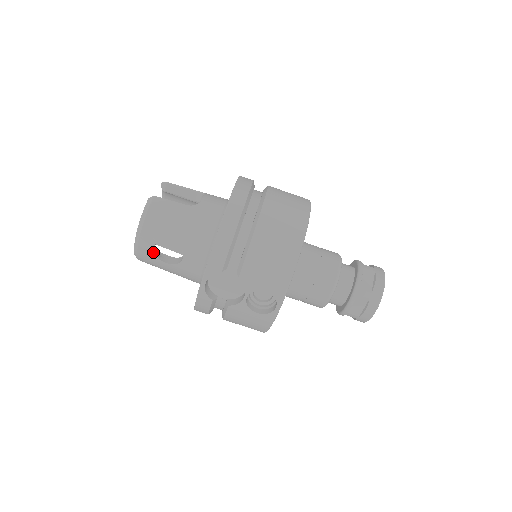
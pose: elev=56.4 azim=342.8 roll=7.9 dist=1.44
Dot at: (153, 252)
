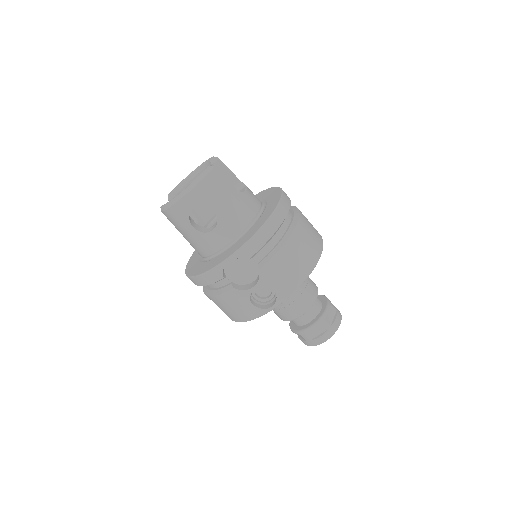
Dot at: (189, 212)
